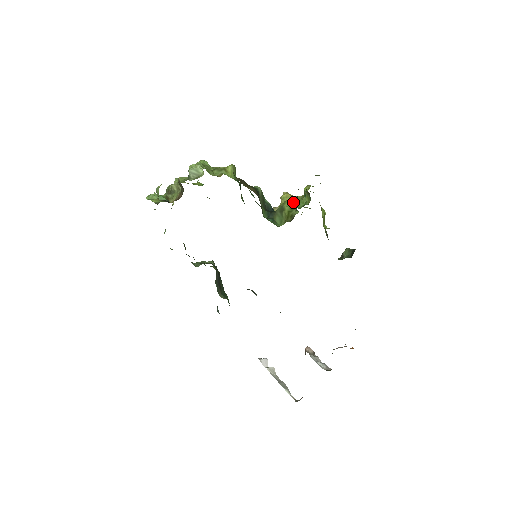
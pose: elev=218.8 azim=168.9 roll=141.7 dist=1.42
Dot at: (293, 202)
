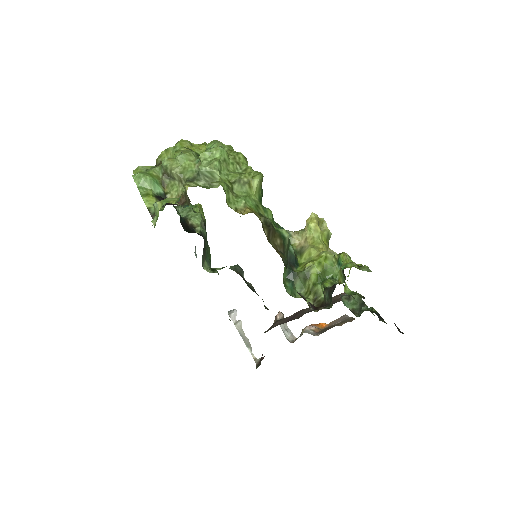
Dot at: (322, 269)
